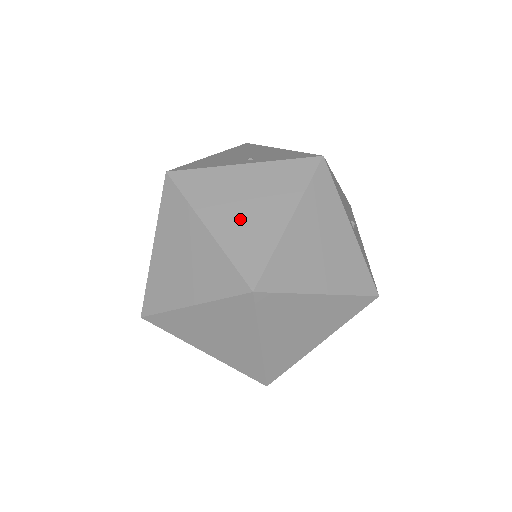
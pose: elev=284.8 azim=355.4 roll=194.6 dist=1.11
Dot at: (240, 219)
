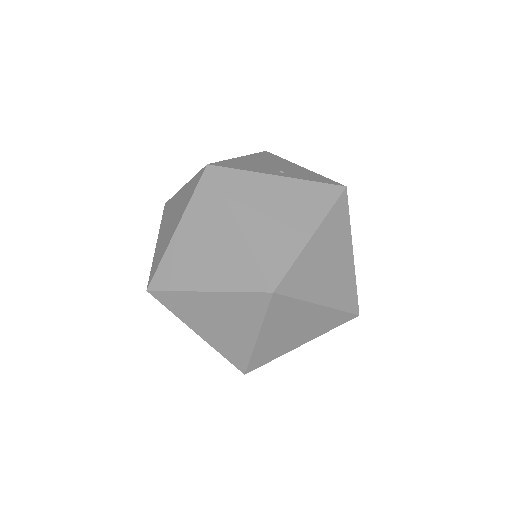
Dot at: (269, 225)
